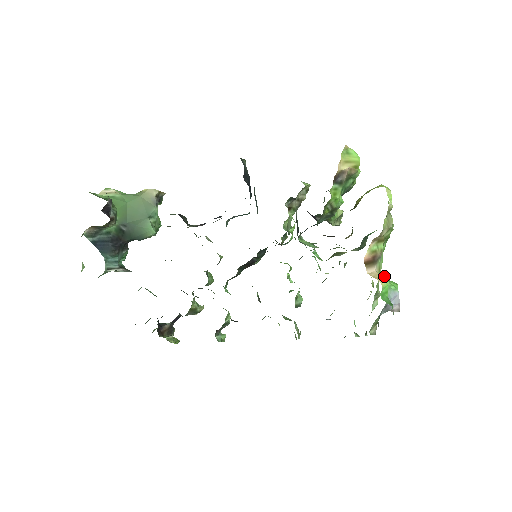
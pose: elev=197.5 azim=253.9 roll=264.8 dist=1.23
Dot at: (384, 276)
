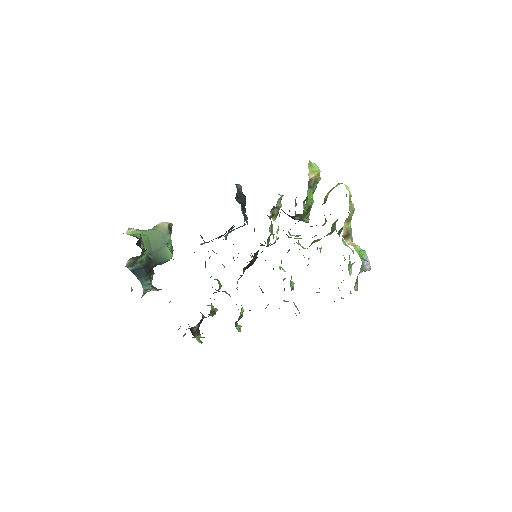
Dot at: occluded
